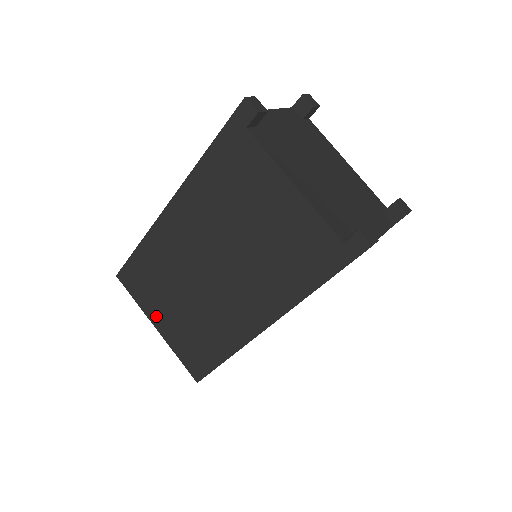
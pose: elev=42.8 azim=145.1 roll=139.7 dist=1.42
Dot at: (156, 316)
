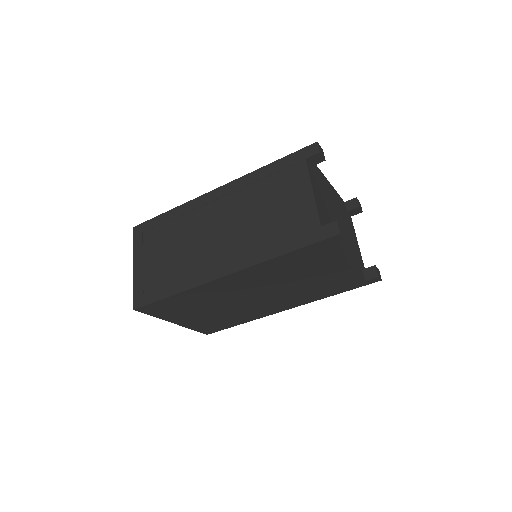
Dot at: (178, 319)
